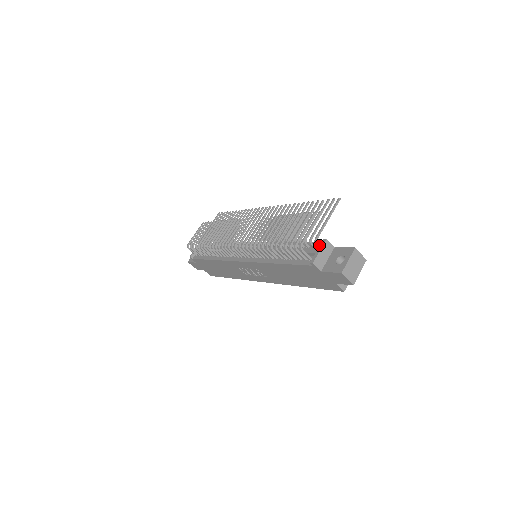
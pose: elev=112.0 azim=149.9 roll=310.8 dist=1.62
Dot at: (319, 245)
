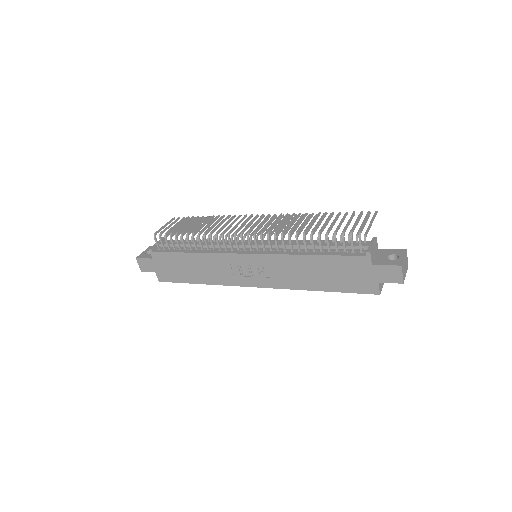
Dot at: (365, 242)
